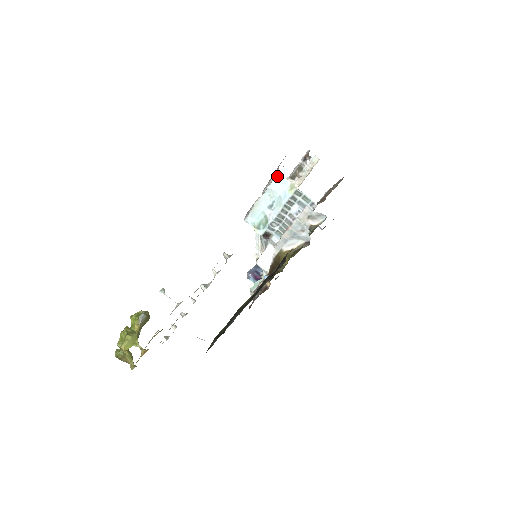
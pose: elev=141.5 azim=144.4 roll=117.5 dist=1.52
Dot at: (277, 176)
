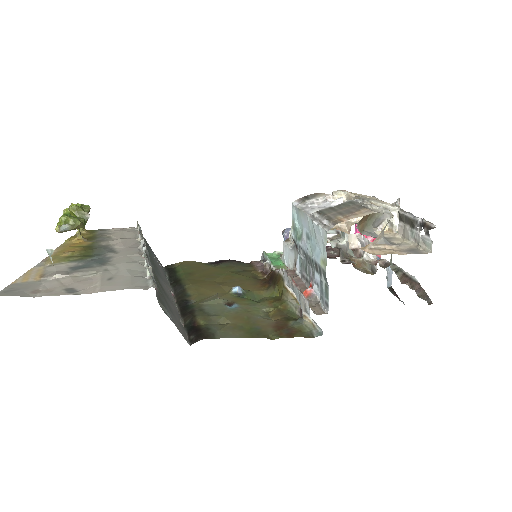
Dot at: (324, 230)
